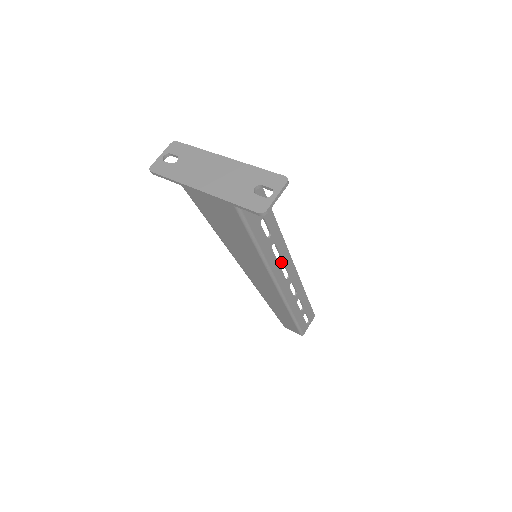
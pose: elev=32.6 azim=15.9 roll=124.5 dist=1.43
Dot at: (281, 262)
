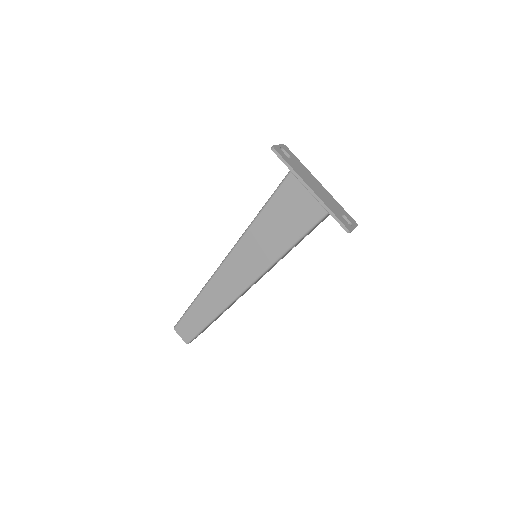
Dot at: (266, 272)
